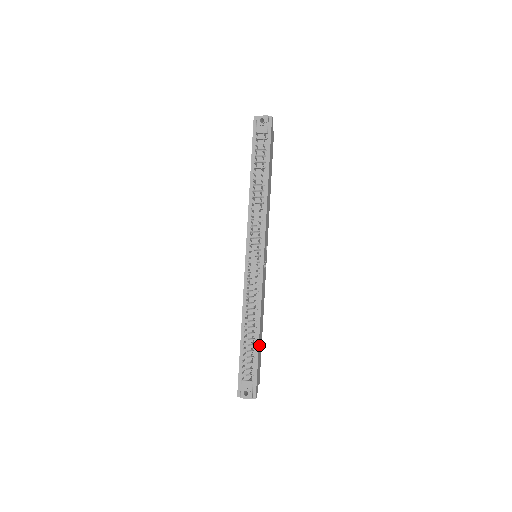
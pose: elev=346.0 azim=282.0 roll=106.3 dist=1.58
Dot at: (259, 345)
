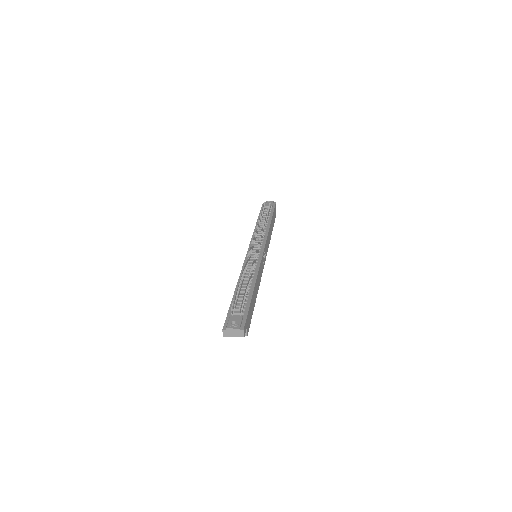
Dot at: (252, 298)
